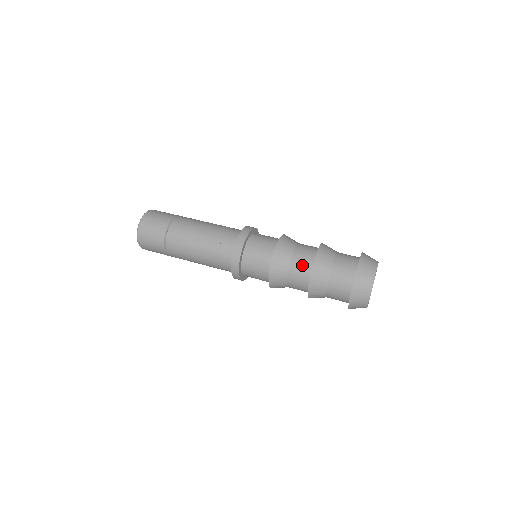
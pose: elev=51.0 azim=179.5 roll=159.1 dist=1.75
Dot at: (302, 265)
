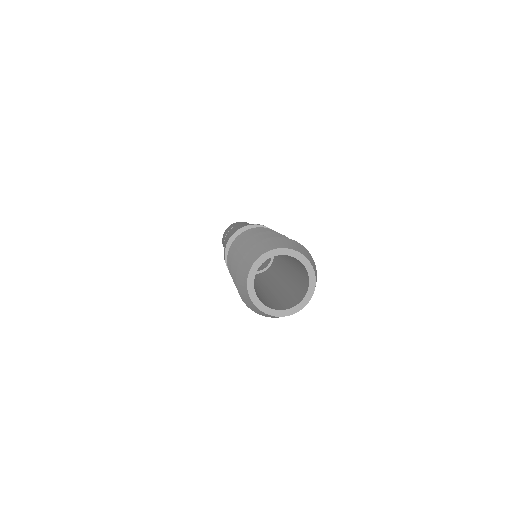
Dot at: occluded
